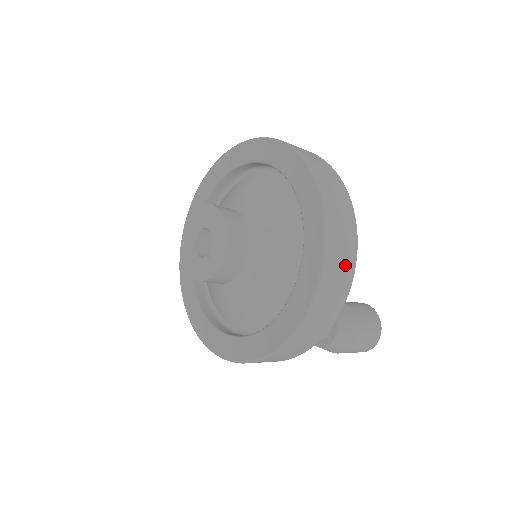
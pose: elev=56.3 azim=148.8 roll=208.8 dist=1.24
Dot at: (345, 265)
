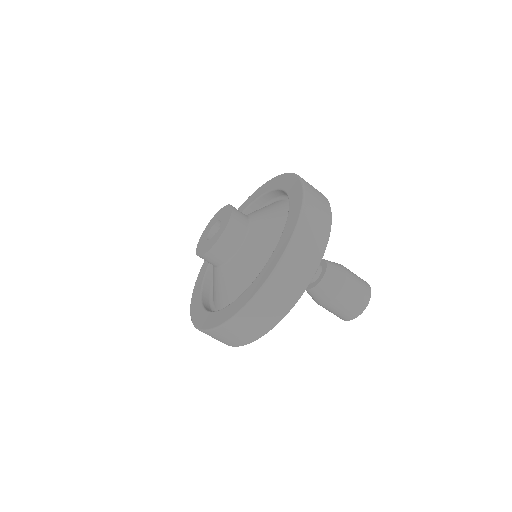
Dot at: (322, 210)
